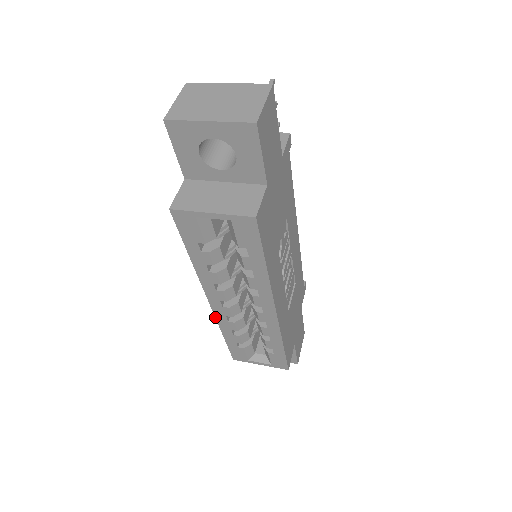
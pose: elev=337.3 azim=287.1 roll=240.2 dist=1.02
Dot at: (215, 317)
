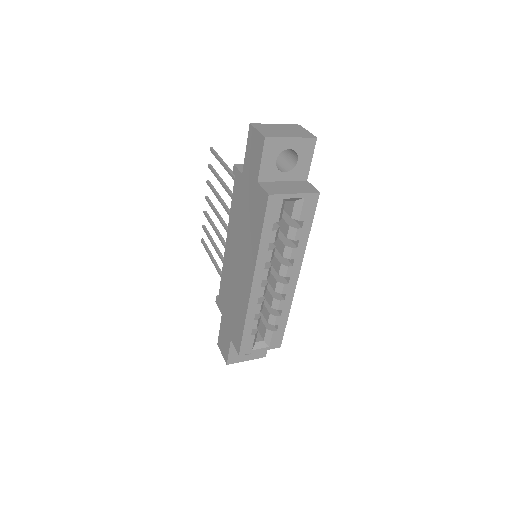
Dot at: (248, 303)
